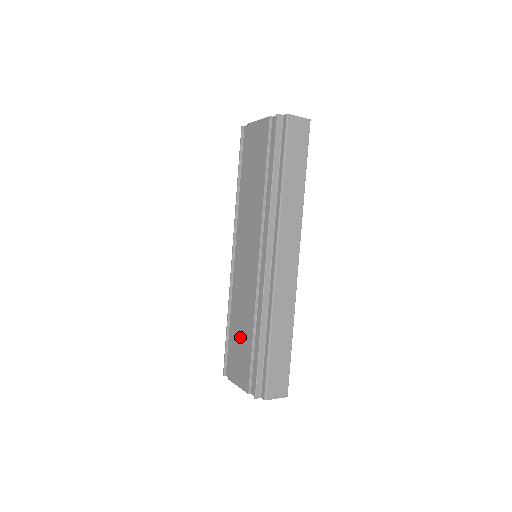
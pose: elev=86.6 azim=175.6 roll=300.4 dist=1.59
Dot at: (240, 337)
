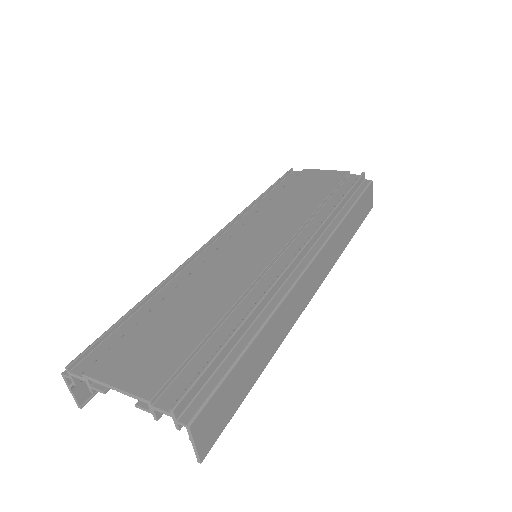
Dot at: (176, 318)
